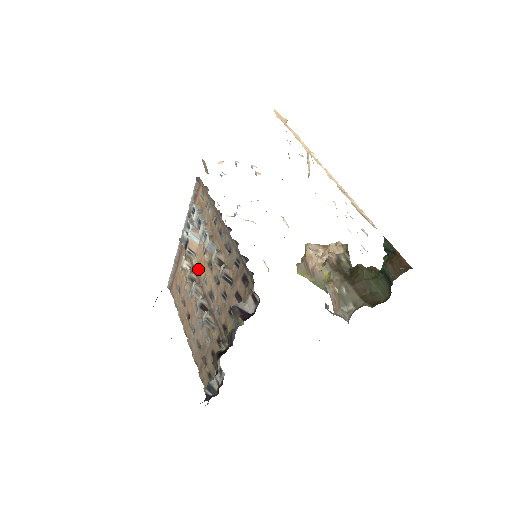
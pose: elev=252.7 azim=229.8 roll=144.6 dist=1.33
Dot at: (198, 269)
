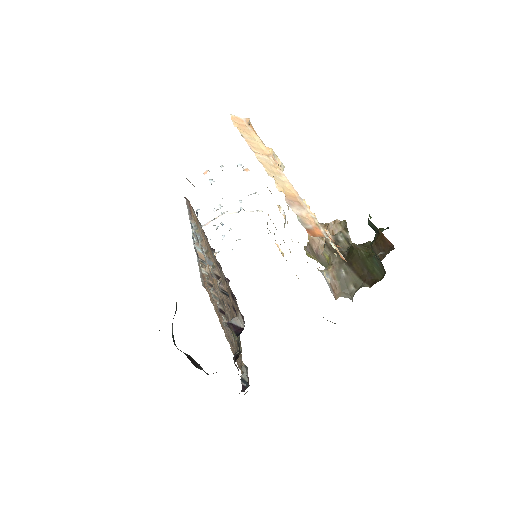
Dot at: (211, 277)
